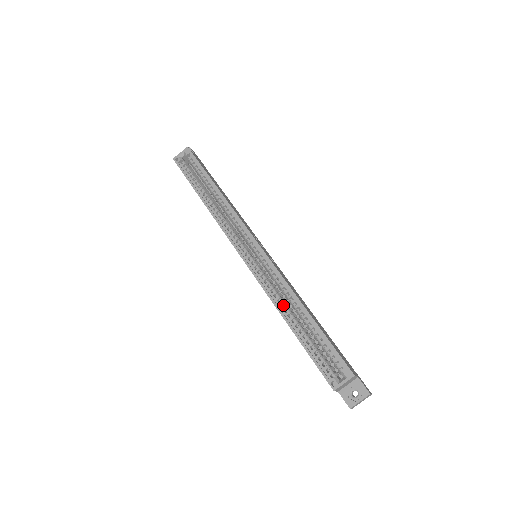
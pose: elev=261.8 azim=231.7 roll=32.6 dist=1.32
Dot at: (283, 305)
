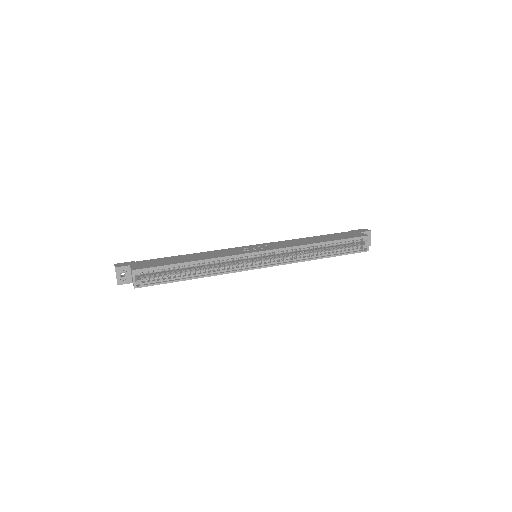
Dot at: (308, 255)
